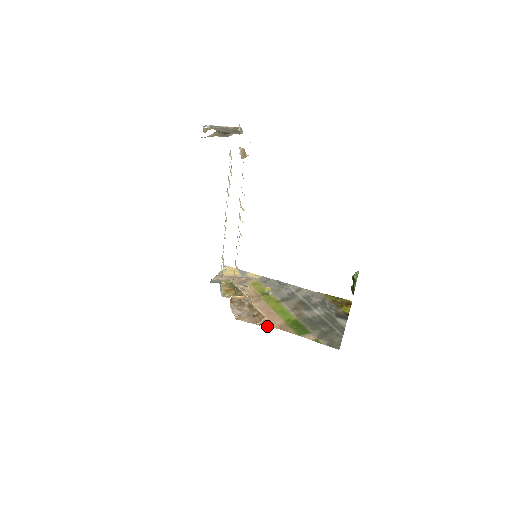
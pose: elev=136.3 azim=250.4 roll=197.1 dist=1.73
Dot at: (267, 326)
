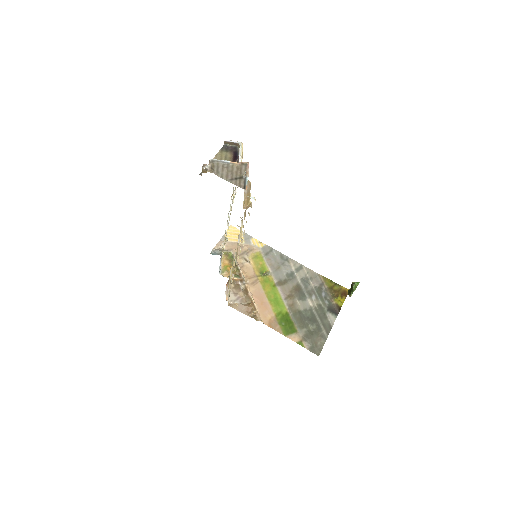
Dot at: (257, 320)
